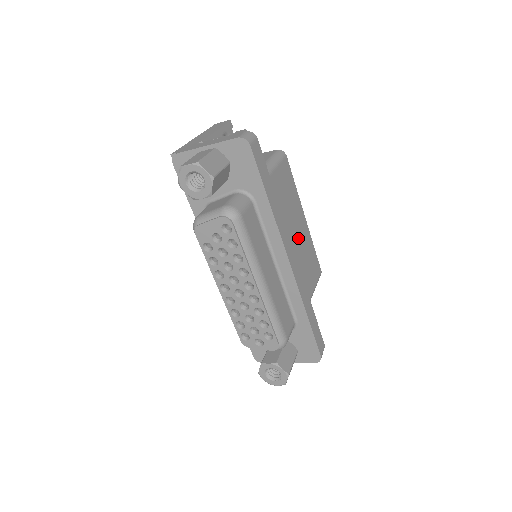
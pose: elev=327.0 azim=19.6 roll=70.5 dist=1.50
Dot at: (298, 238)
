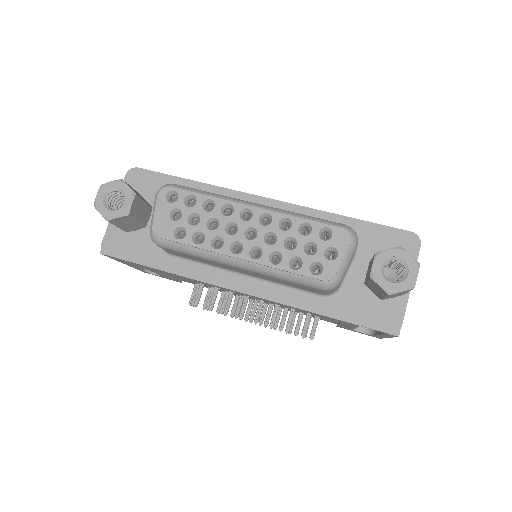
Dot at: occluded
